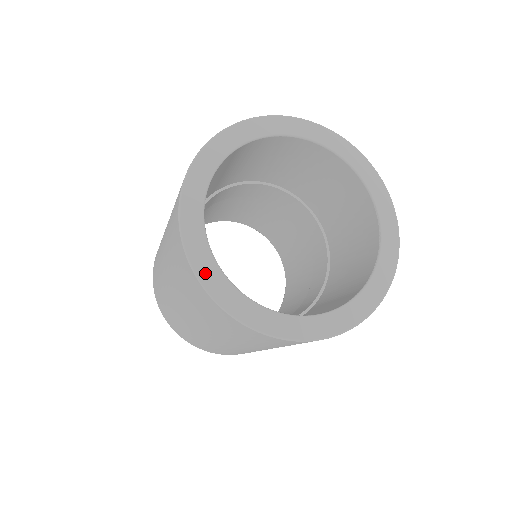
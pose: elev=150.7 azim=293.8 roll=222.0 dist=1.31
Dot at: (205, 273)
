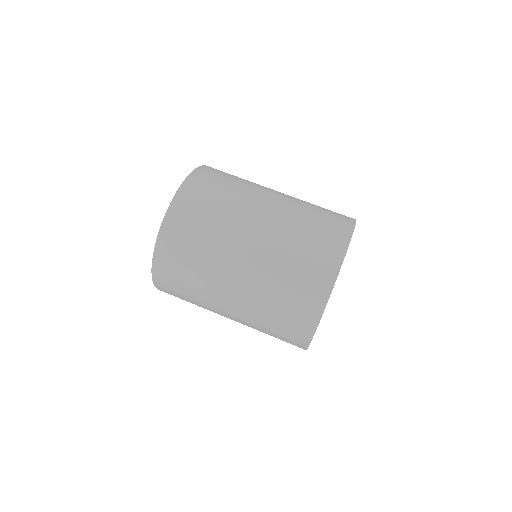
Dot at: occluded
